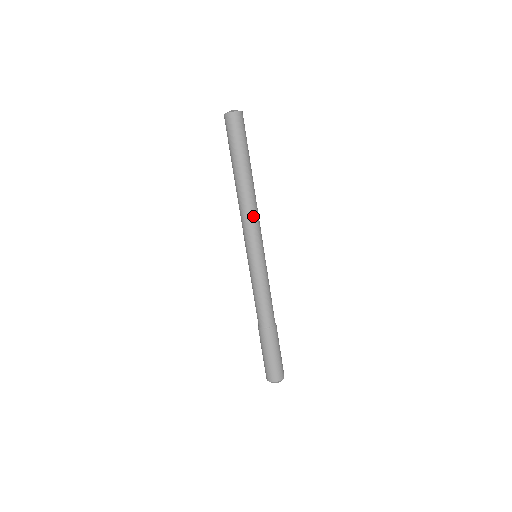
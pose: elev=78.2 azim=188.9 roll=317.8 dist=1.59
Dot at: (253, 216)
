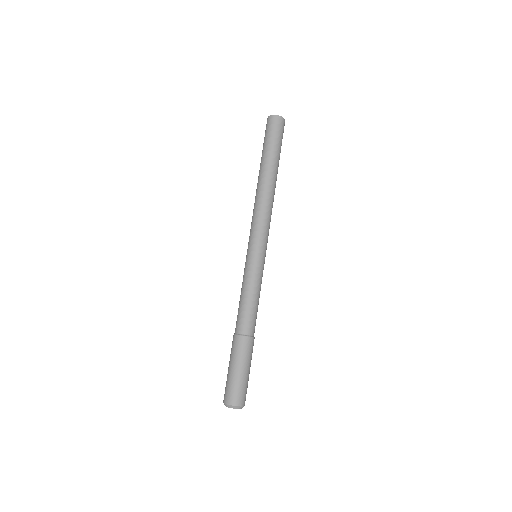
Dot at: (265, 212)
